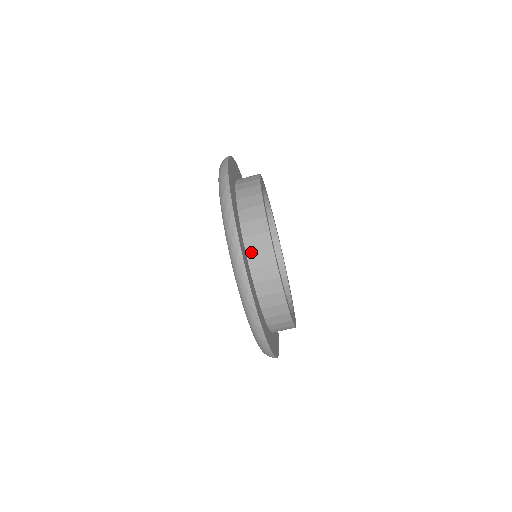
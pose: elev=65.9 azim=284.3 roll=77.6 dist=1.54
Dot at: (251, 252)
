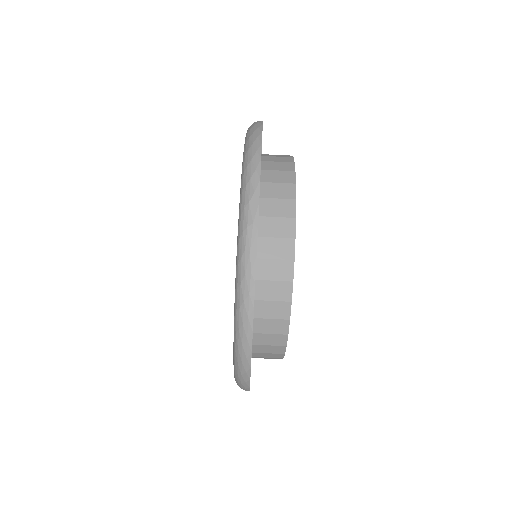
Dot at: (267, 170)
